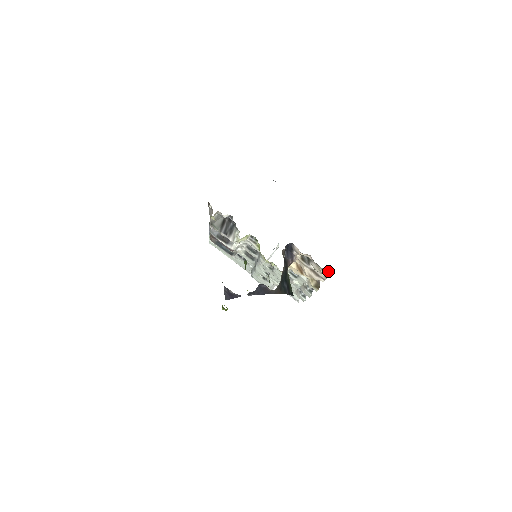
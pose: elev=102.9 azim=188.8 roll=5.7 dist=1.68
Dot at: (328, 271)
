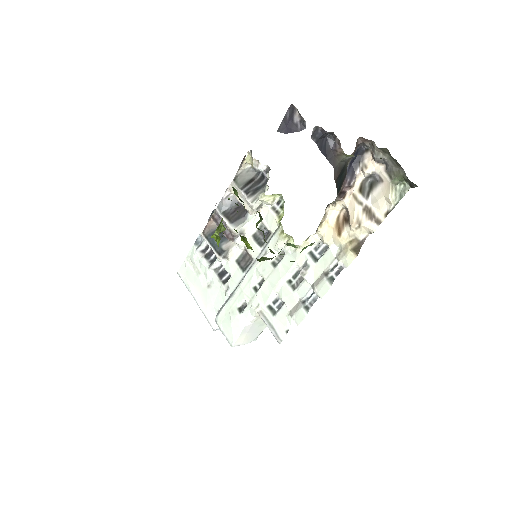
Dot at: (399, 193)
